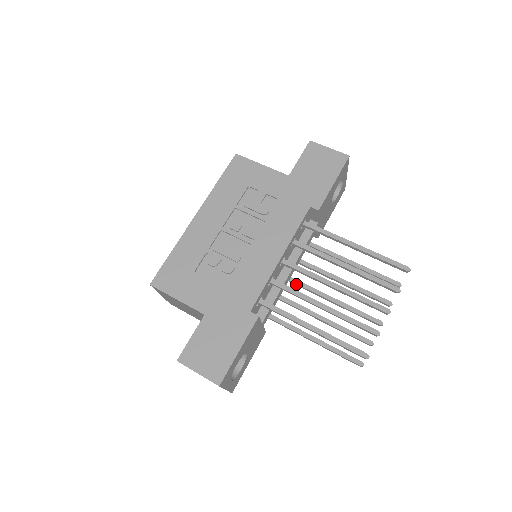
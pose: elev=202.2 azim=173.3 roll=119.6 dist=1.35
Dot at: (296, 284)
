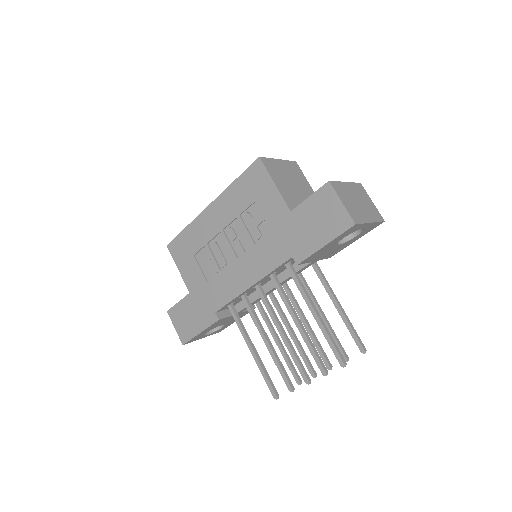
Dot at: (286, 291)
